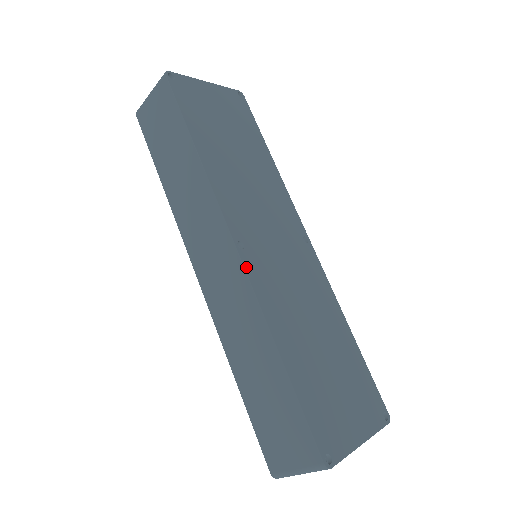
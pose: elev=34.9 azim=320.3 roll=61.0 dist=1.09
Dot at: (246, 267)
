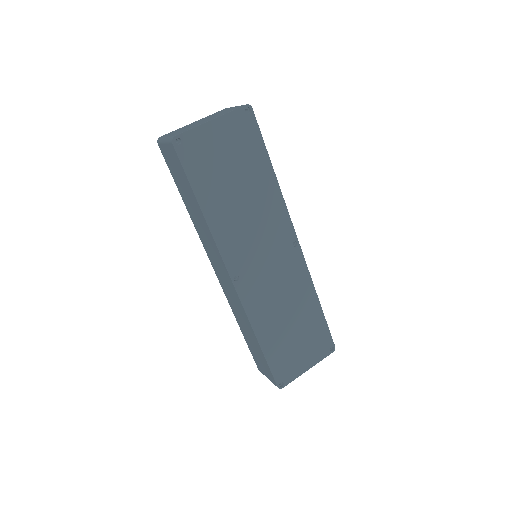
Dot at: (239, 293)
